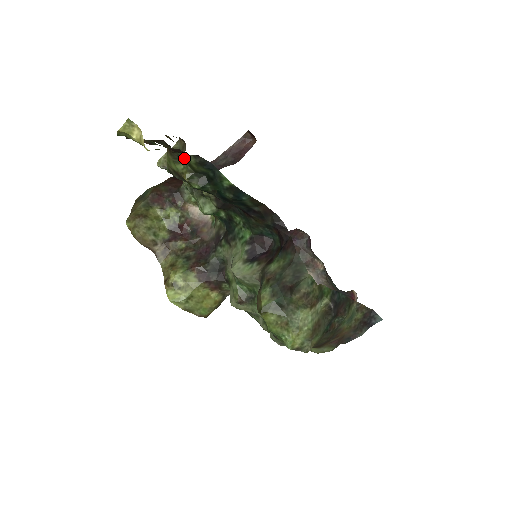
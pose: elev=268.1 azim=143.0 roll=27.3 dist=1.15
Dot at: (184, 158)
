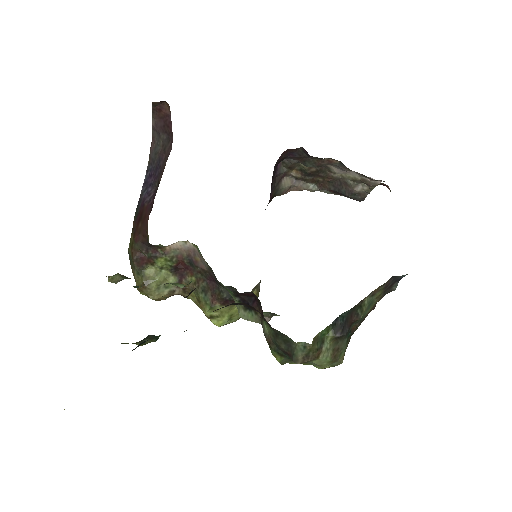
Dot at: occluded
